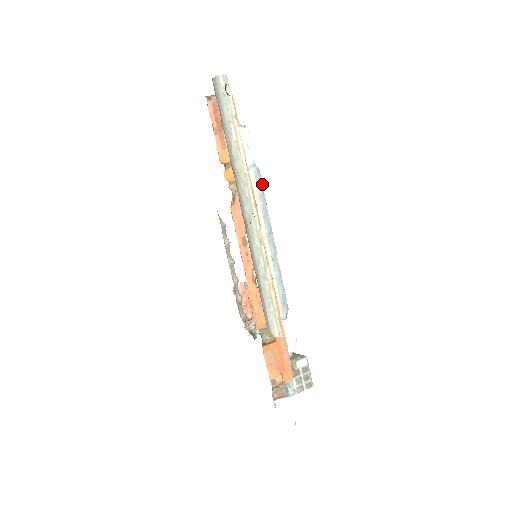
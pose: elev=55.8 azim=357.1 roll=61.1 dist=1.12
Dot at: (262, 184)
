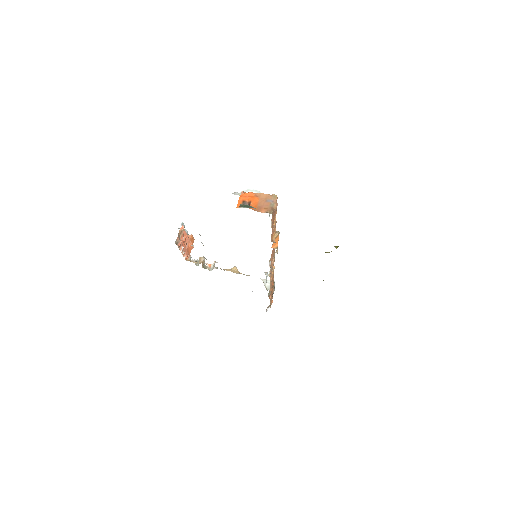
Dot at: occluded
